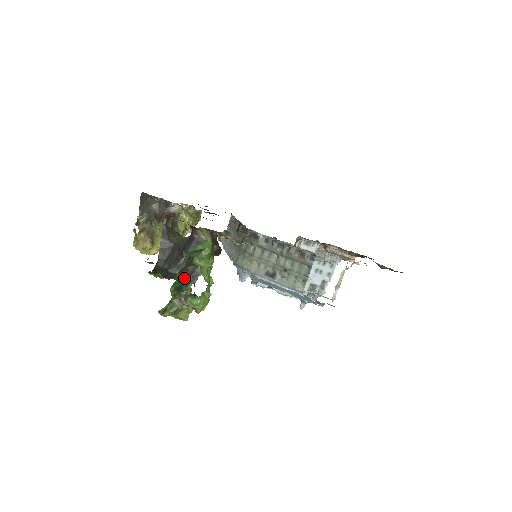
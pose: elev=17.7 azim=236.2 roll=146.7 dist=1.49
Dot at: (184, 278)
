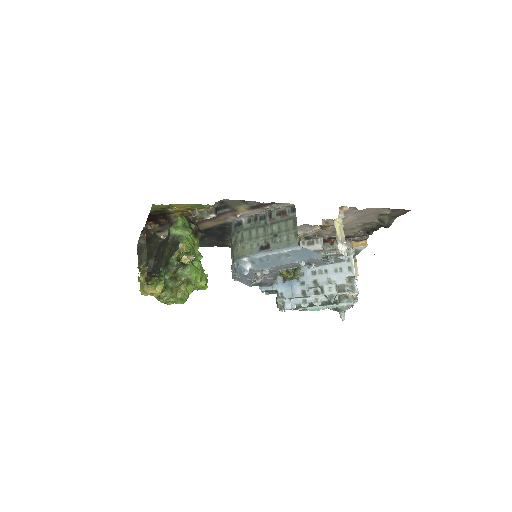
Dot at: (168, 253)
